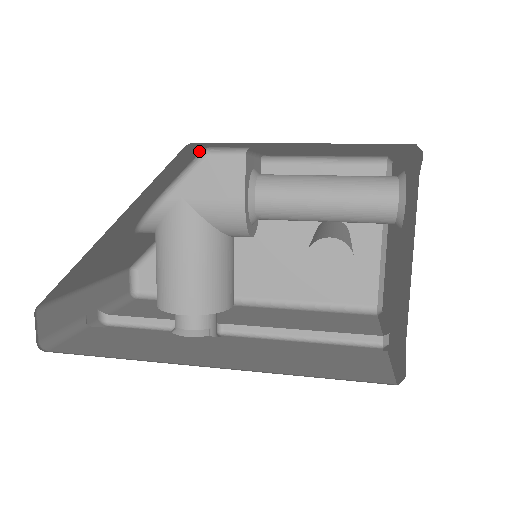
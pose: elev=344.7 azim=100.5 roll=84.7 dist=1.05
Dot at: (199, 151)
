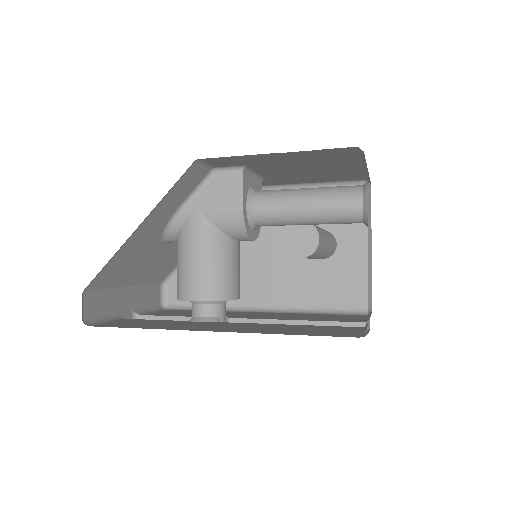
Dot at: (208, 171)
